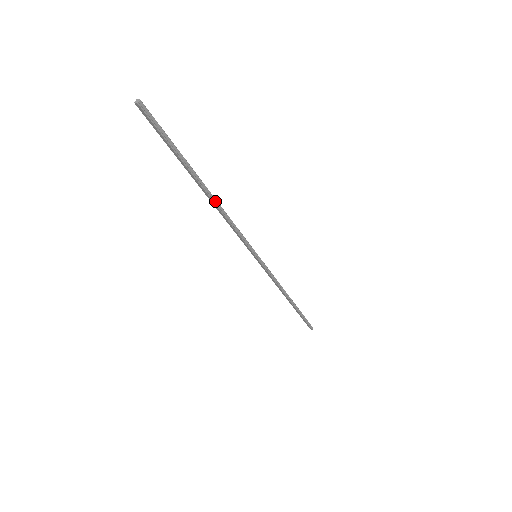
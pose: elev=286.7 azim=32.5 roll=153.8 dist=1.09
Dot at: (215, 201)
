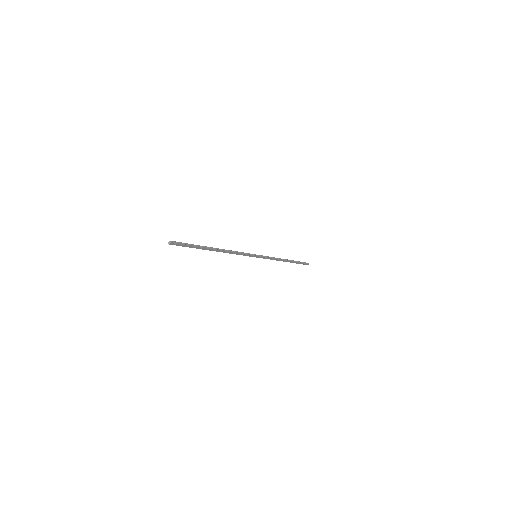
Dot at: (222, 250)
